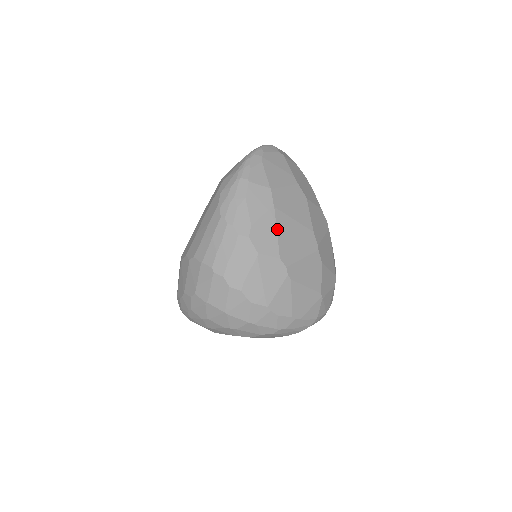
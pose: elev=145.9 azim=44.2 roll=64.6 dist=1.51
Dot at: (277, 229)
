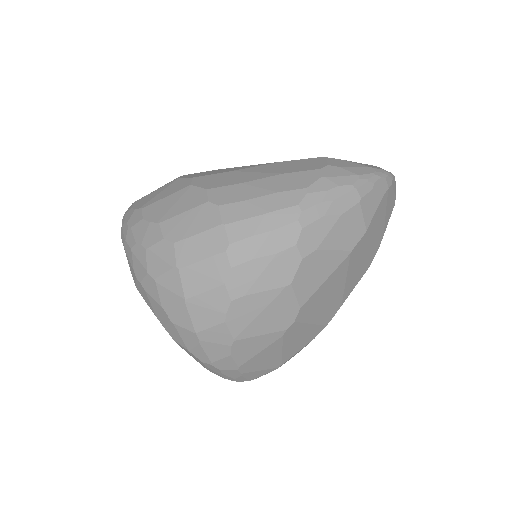
Dot at: (329, 277)
